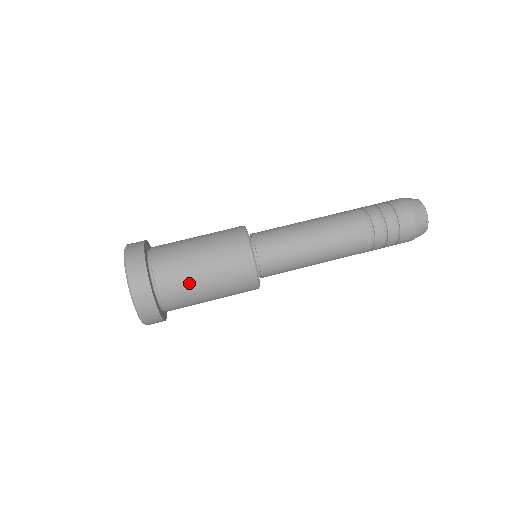
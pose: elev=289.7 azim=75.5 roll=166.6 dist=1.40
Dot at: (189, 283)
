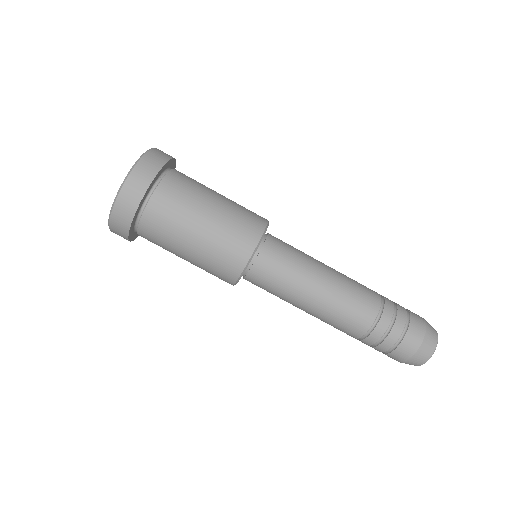
Dot at: (168, 250)
